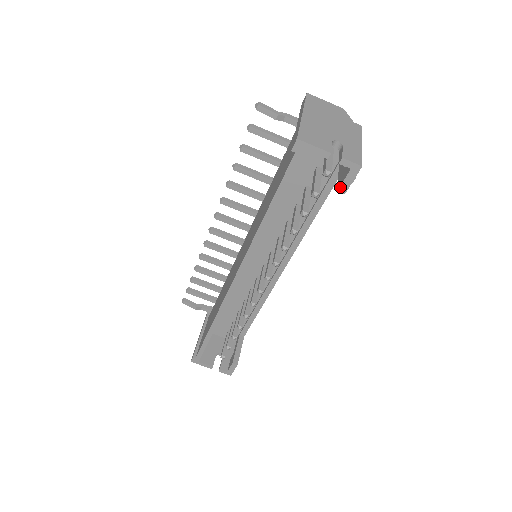
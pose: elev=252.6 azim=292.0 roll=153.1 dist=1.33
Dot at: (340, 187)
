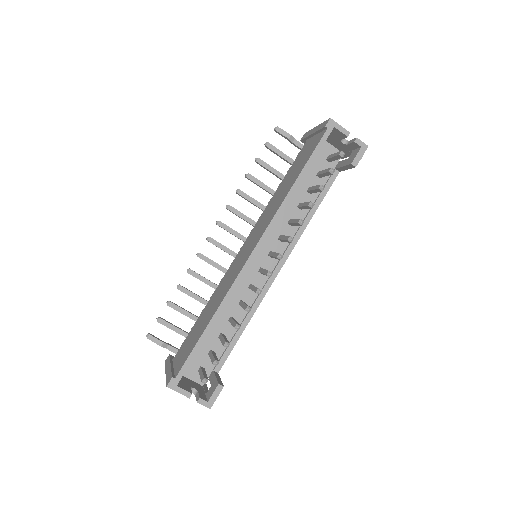
Dot at: (353, 161)
